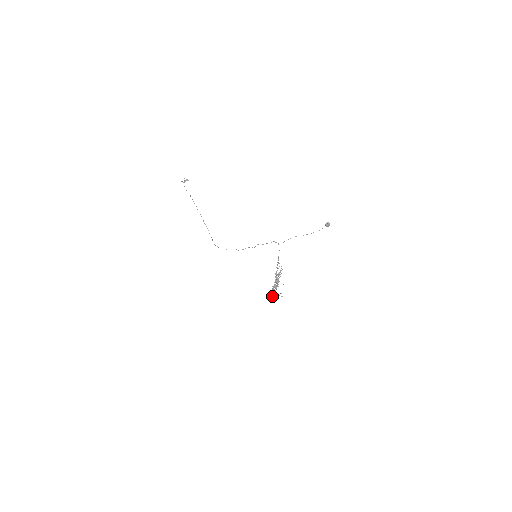
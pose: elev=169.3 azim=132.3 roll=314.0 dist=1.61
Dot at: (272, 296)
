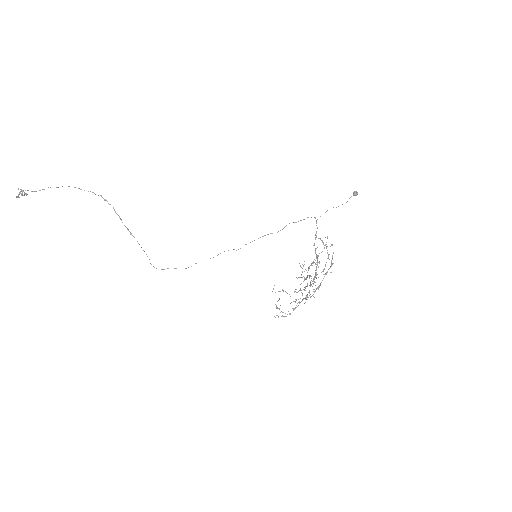
Dot at: occluded
